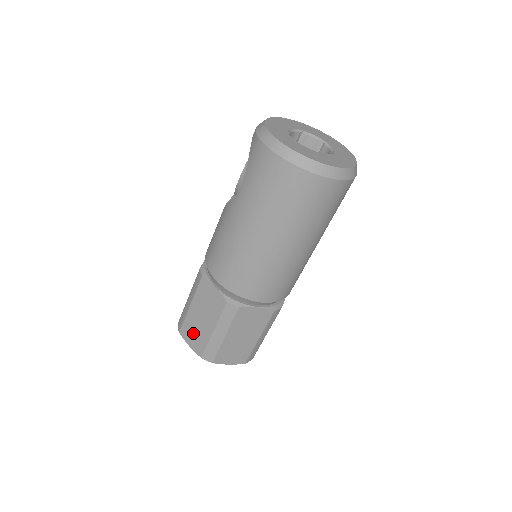
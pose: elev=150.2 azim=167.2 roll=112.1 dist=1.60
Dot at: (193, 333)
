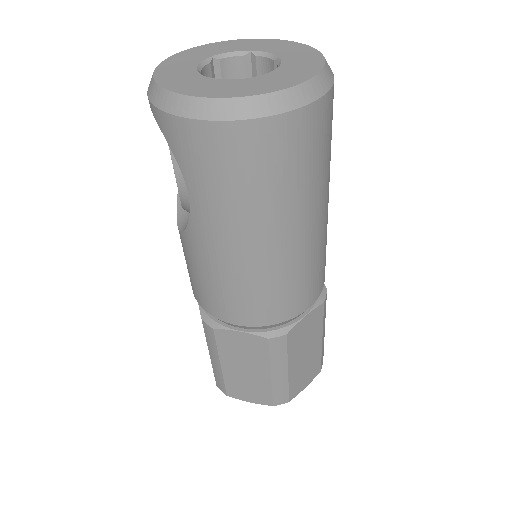
Dot at: (245, 389)
